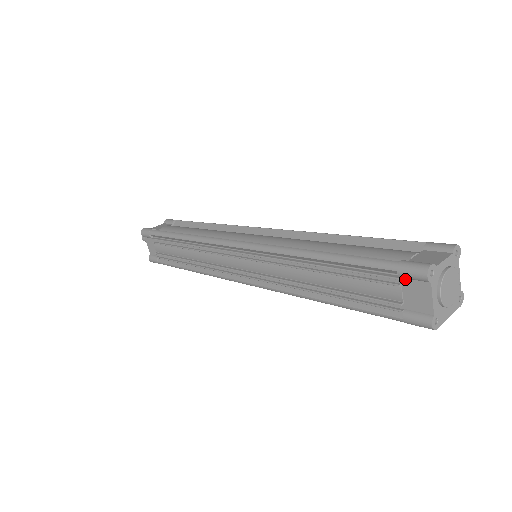
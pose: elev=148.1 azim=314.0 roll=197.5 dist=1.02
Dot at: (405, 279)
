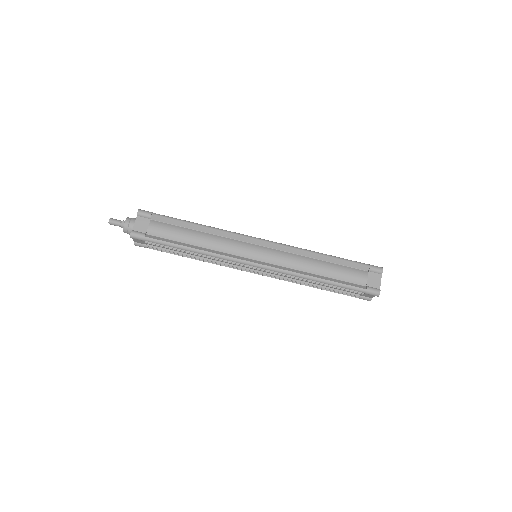
Dot at: (366, 293)
